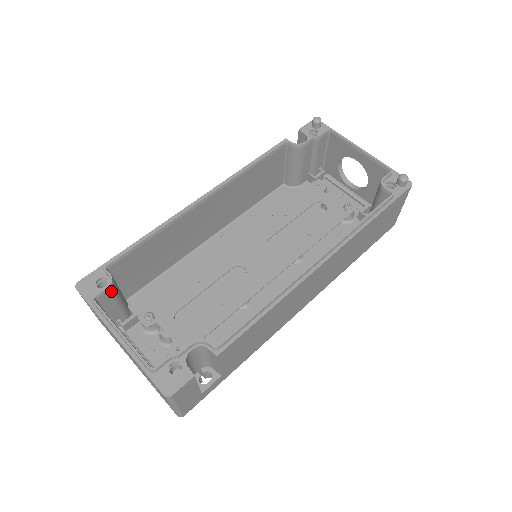
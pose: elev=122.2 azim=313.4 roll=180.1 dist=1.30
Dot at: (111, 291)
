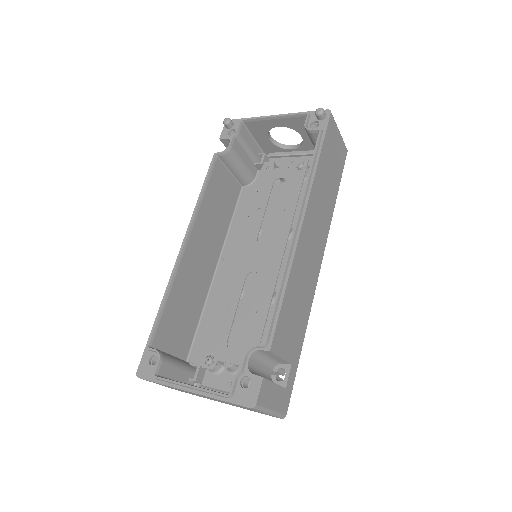
Dot at: (164, 361)
